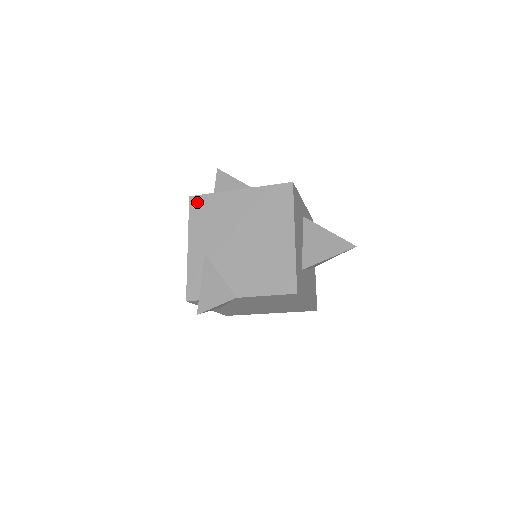
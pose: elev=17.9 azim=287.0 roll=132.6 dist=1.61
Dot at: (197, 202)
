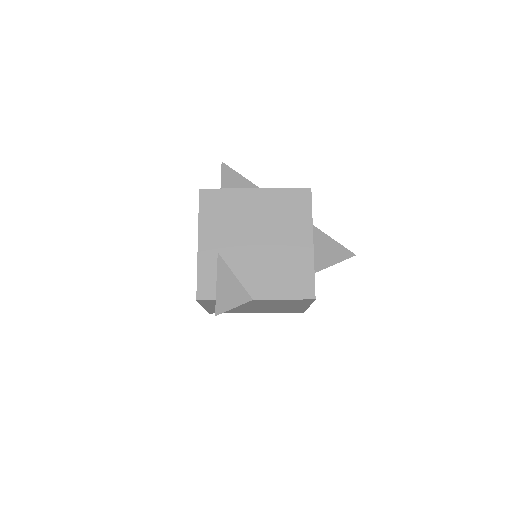
Dot at: (208, 196)
